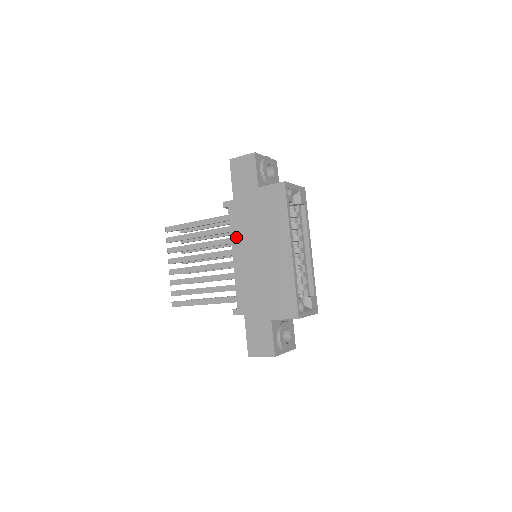
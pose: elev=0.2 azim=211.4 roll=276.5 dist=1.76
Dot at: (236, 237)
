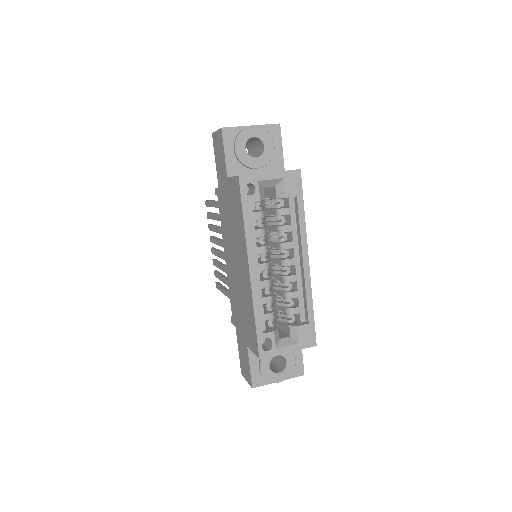
Dot at: (224, 235)
